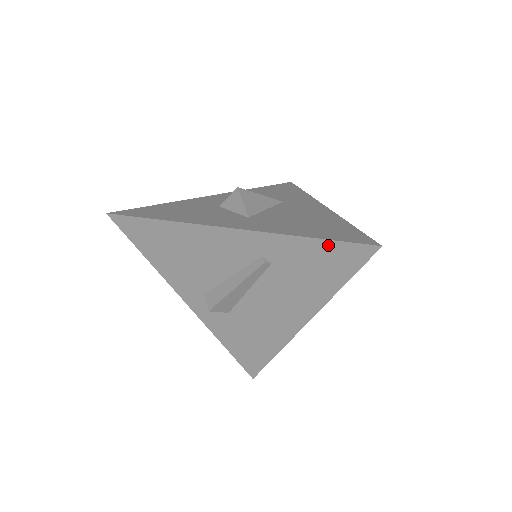
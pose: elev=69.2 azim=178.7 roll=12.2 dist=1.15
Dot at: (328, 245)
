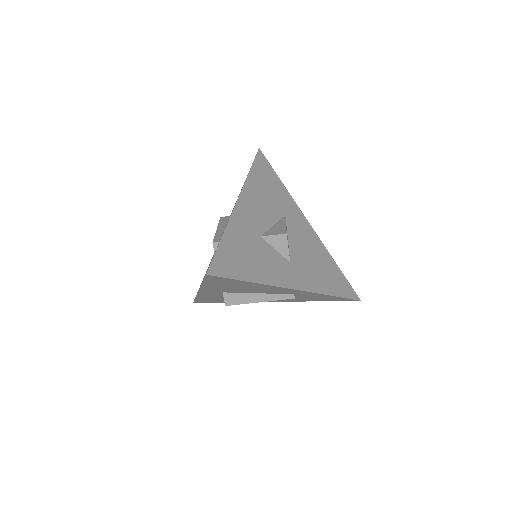
Dot at: (338, 298)
